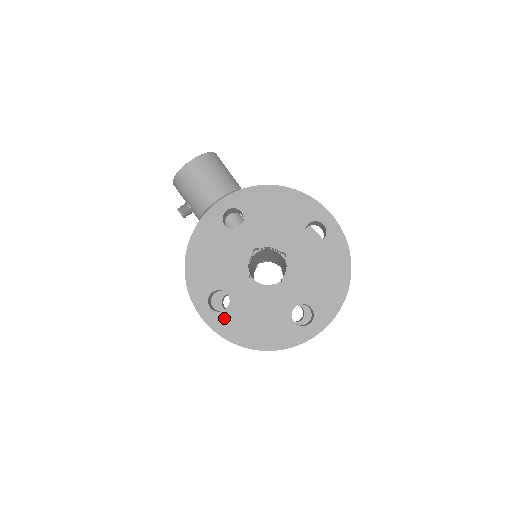
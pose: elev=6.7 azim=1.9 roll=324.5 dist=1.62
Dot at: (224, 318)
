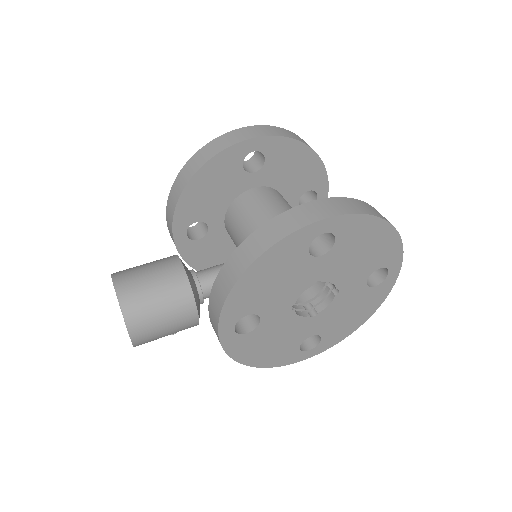
Dot at: (326, 341)
